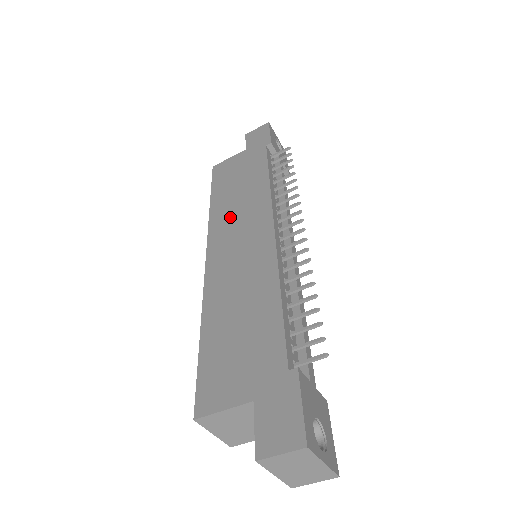
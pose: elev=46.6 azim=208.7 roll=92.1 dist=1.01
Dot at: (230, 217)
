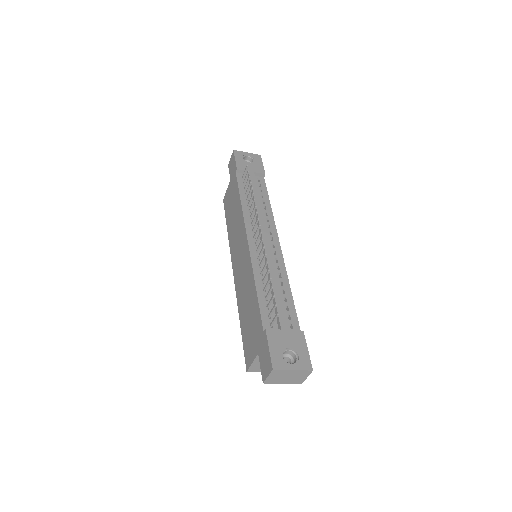
Dot at: (234, 239)
